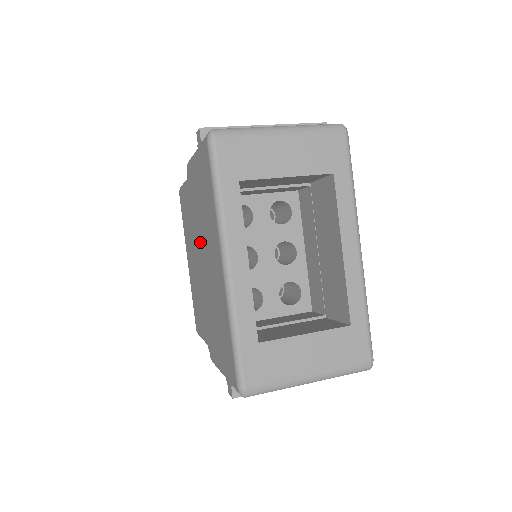
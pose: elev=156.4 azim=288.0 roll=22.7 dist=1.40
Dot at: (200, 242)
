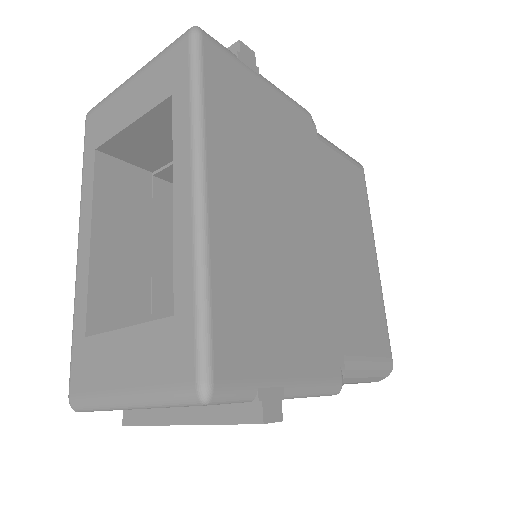
Dot at: occluded
